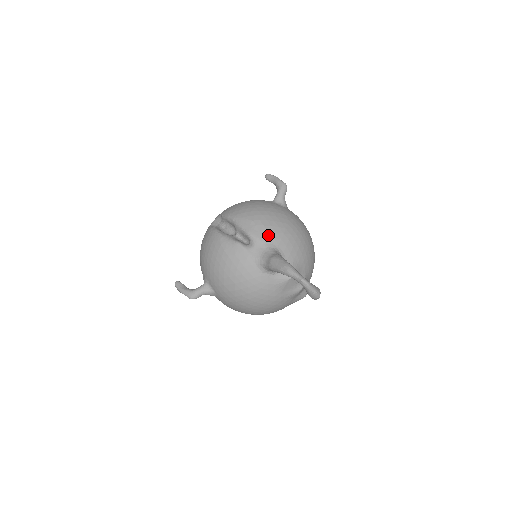
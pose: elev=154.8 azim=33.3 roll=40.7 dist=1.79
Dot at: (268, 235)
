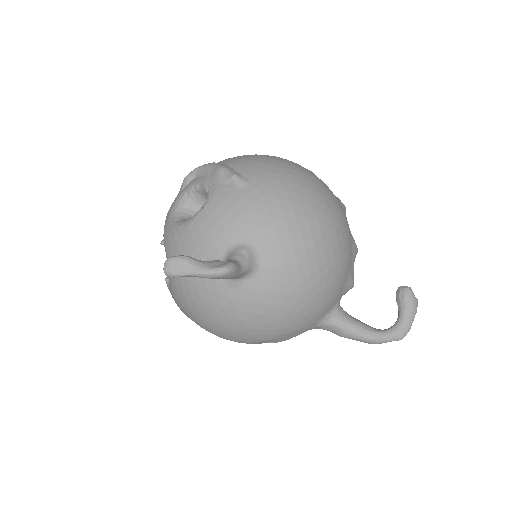
Dot at: (305, 329)
